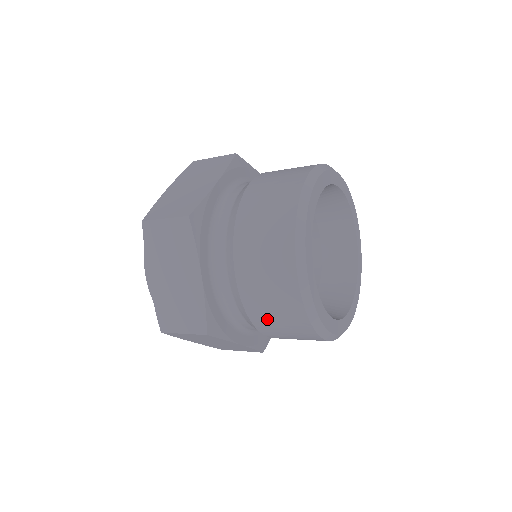
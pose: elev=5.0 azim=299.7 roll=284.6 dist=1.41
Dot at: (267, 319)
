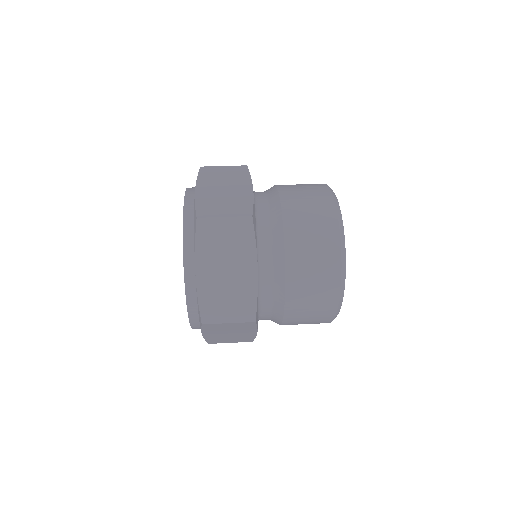
Dot at: occluded
